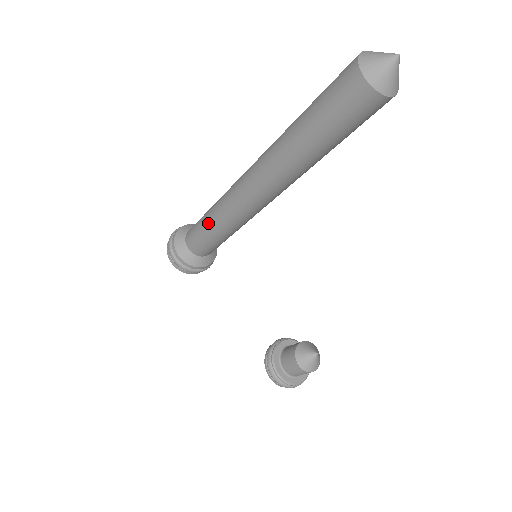
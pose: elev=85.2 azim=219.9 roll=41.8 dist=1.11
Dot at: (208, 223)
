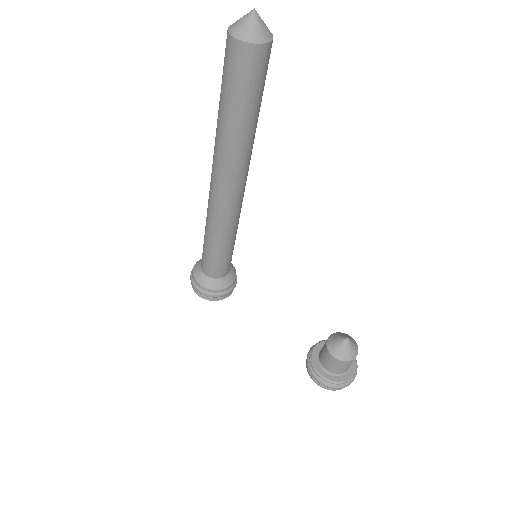
Dot at: (206, 239)
